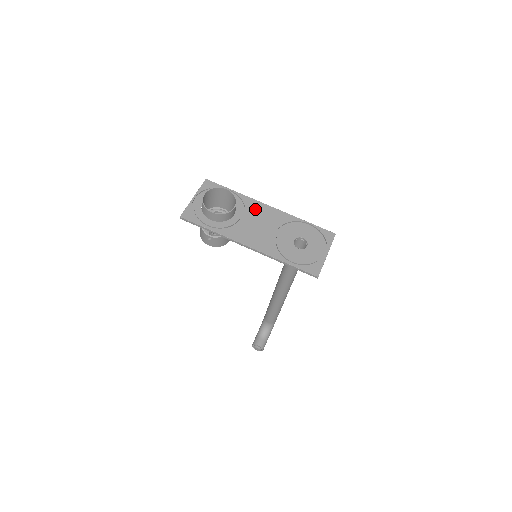
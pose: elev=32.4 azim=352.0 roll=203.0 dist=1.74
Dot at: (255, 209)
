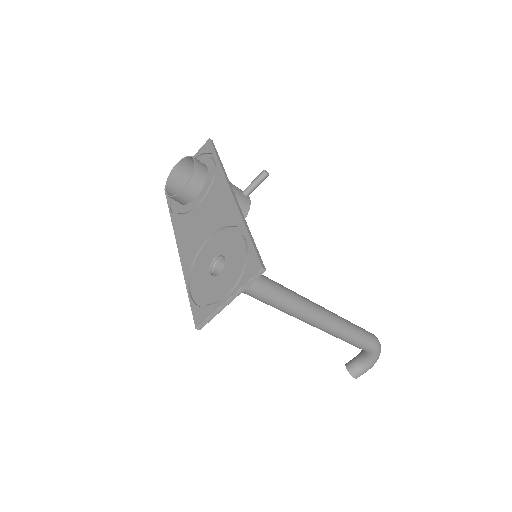
Dot at: (216, 194)
